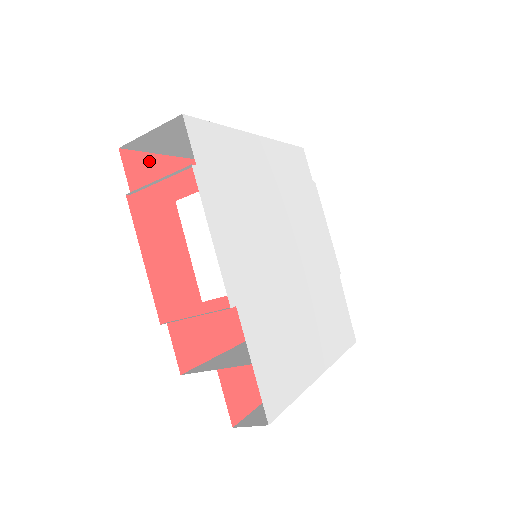
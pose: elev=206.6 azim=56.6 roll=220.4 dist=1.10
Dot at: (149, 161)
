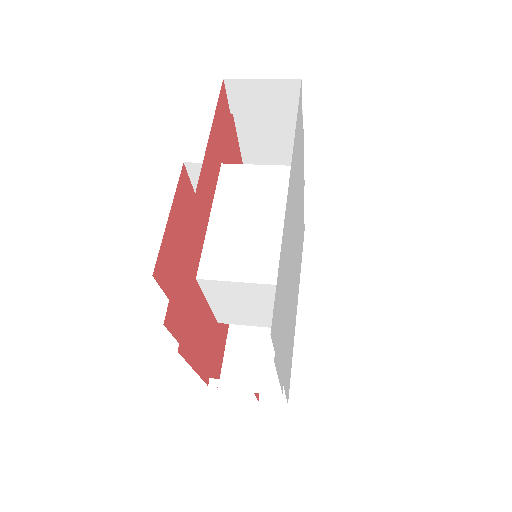
Dot at: (177, 283)
